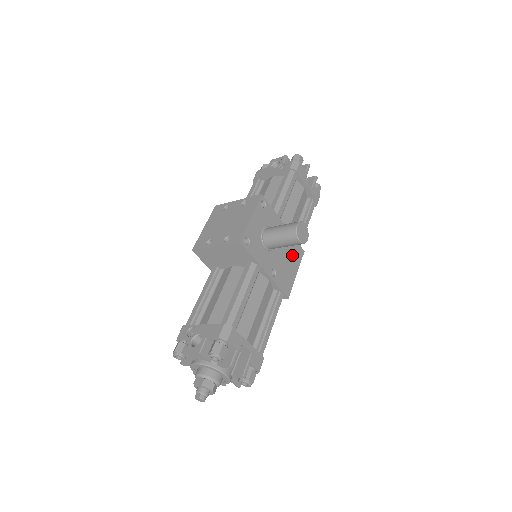
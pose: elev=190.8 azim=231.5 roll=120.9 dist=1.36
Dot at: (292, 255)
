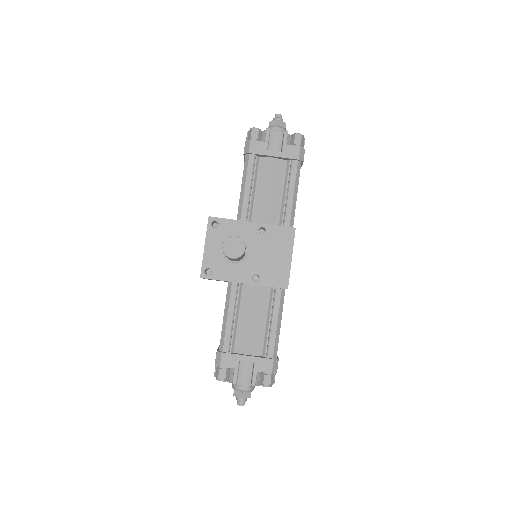
Dot at: (277, 244)
